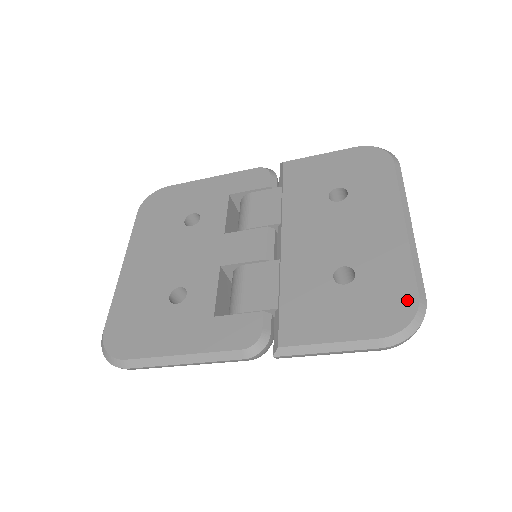
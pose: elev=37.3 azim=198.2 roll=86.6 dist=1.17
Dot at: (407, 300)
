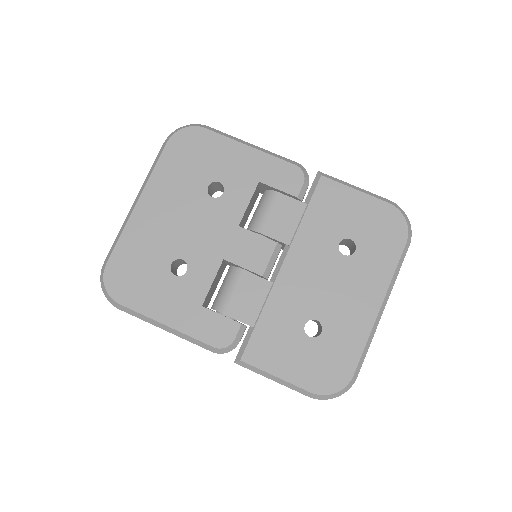
Dot at: (344, 375)
